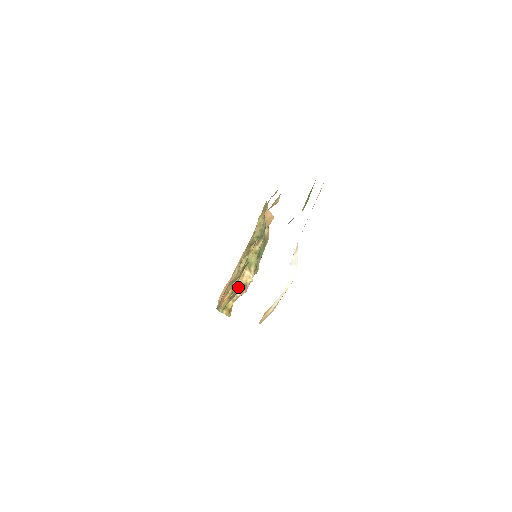
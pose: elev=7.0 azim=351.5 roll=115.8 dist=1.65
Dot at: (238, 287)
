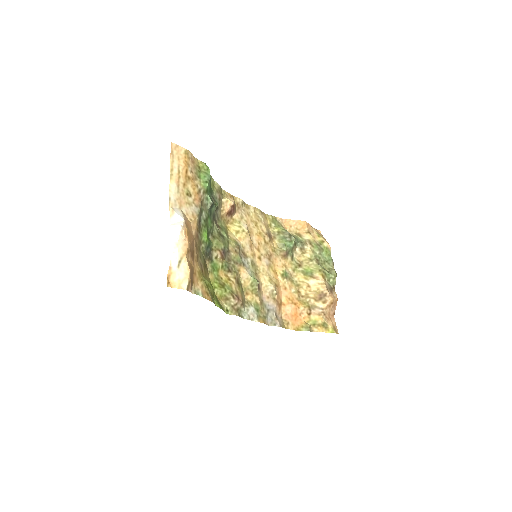
Dot at: (314, 300)
